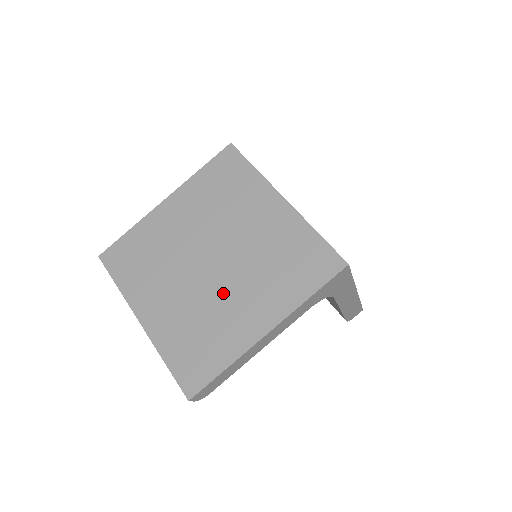
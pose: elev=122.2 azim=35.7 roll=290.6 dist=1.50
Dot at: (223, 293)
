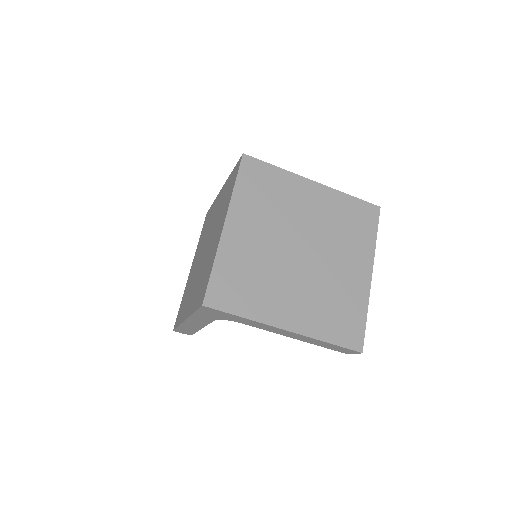
Dot at: (196, 277)
